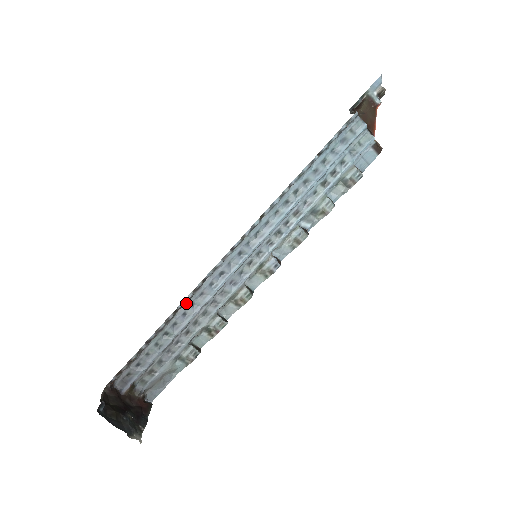
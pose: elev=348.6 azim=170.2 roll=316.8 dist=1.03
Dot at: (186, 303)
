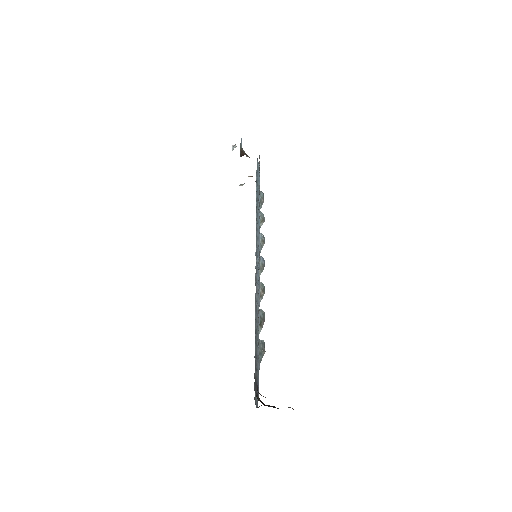
Dot at: (255, 299)
